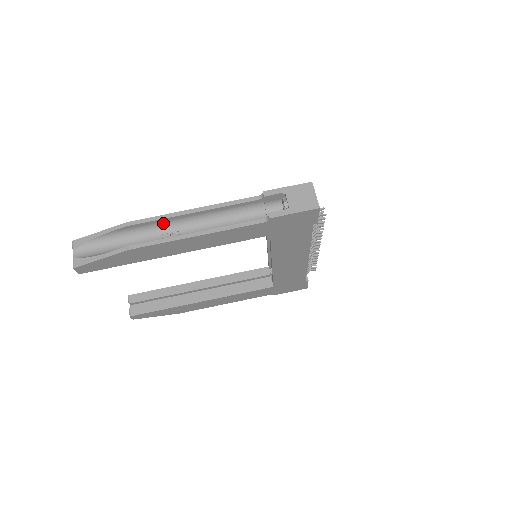
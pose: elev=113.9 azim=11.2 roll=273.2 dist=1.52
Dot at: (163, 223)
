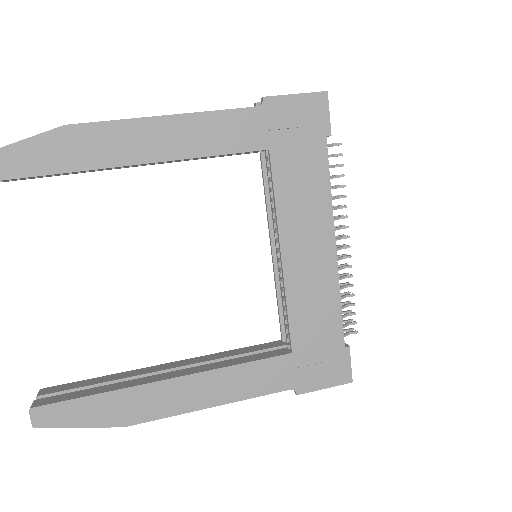
Dot at: occluded
